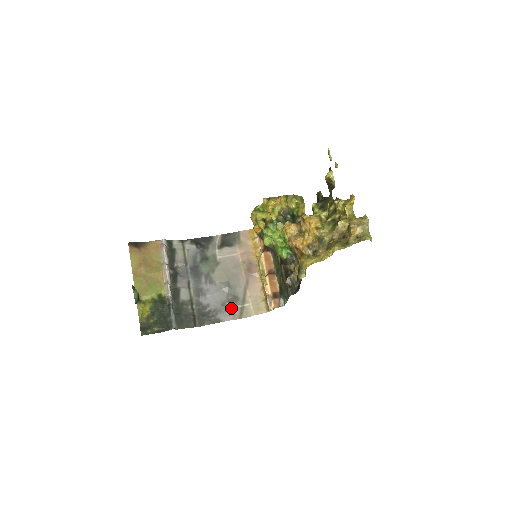
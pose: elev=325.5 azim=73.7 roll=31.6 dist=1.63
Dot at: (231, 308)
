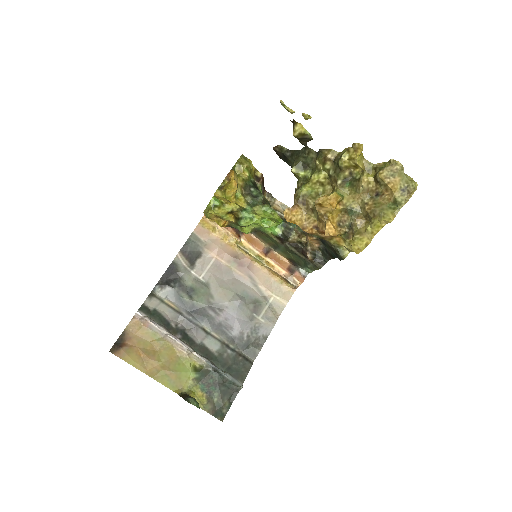
Dot at: (262, 316)
